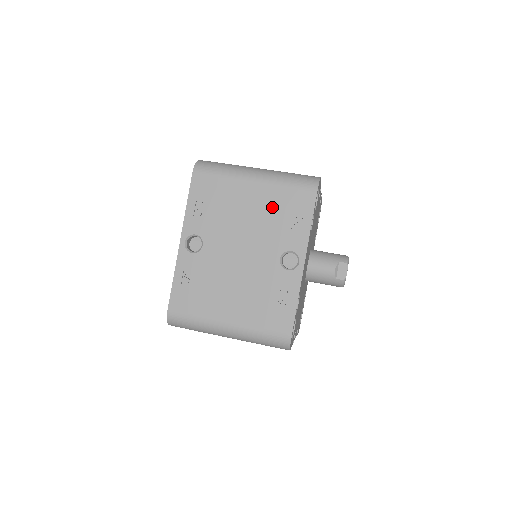
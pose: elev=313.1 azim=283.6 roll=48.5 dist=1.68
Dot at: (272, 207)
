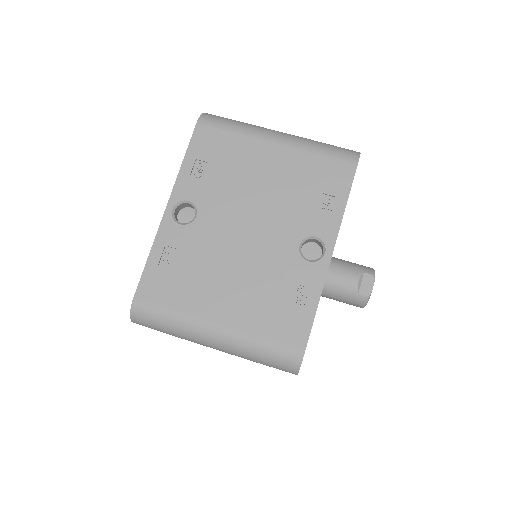
Dot at: (296, 178)
